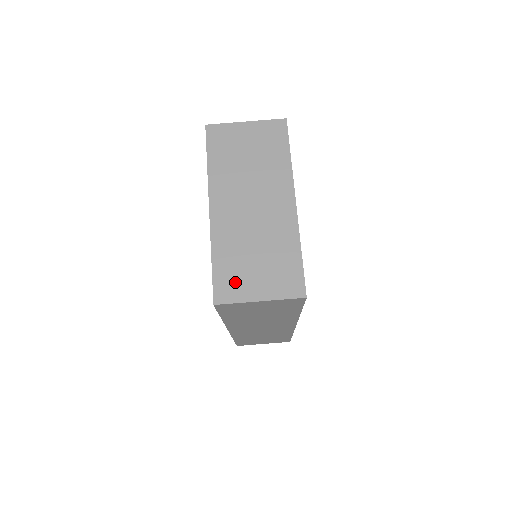
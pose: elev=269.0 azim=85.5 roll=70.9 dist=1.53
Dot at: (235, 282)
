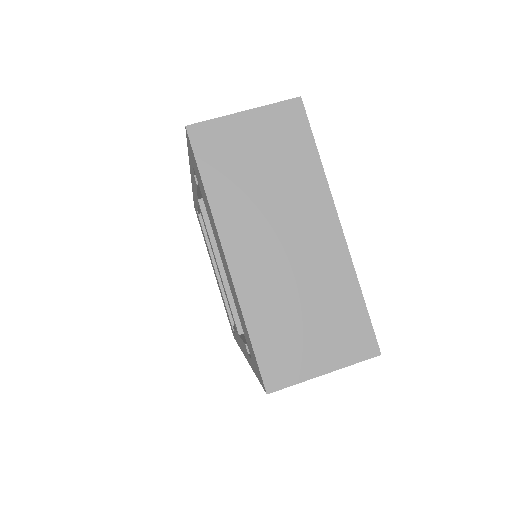
Dot at: (287, 357)
